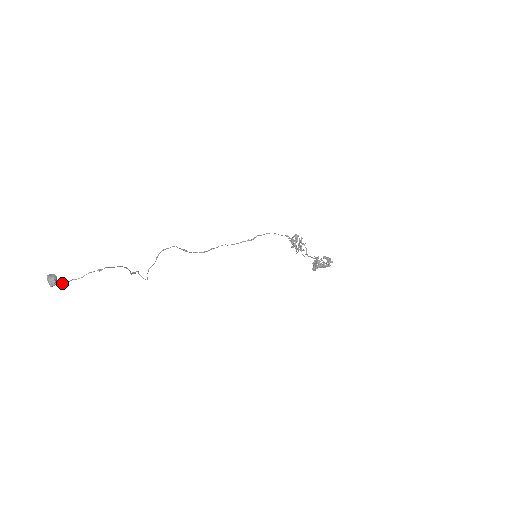
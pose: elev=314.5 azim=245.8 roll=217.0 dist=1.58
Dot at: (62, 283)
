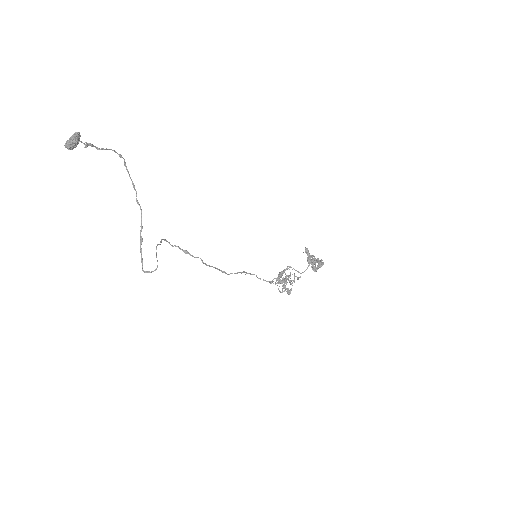
Dot at: occluded
